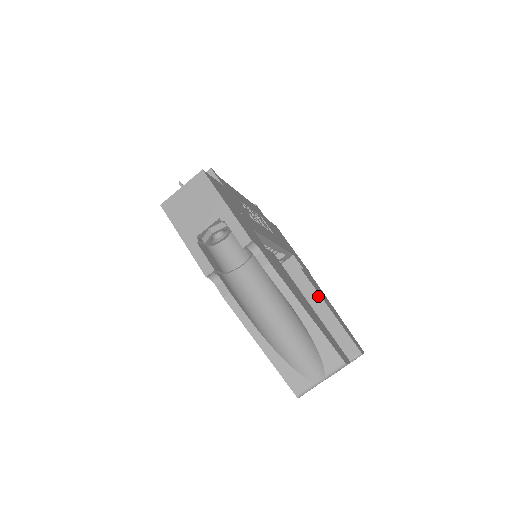
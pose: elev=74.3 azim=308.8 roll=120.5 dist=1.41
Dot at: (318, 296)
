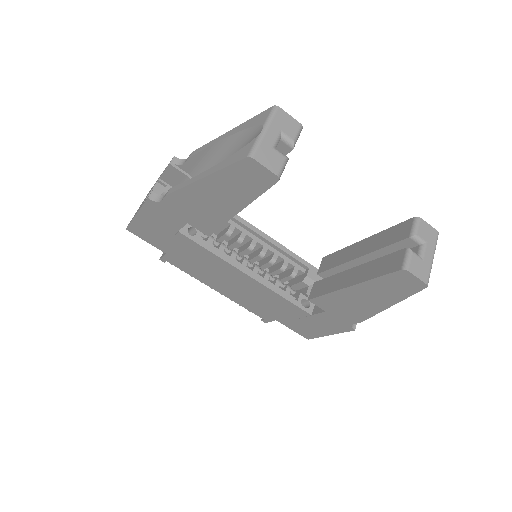
Dot at: (348, 248)
